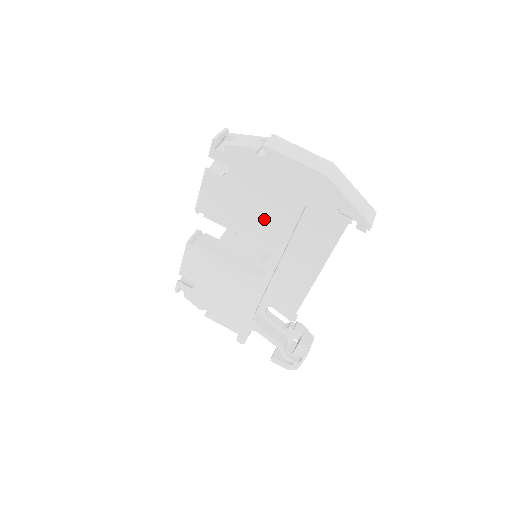
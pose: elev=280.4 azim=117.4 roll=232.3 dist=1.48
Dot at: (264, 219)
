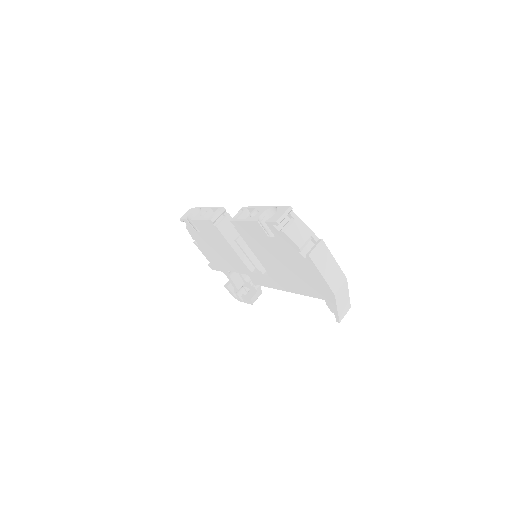
Dot at: (277, 265)
